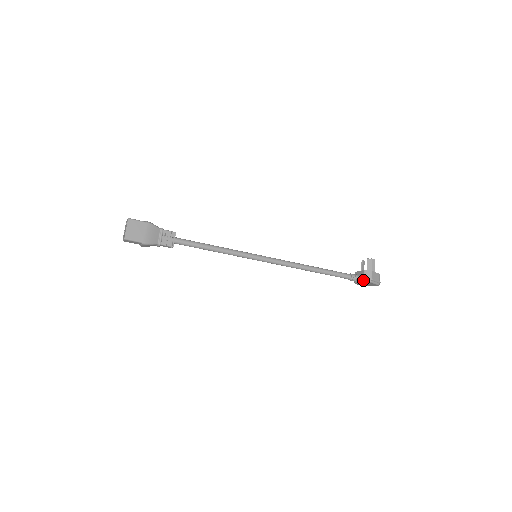
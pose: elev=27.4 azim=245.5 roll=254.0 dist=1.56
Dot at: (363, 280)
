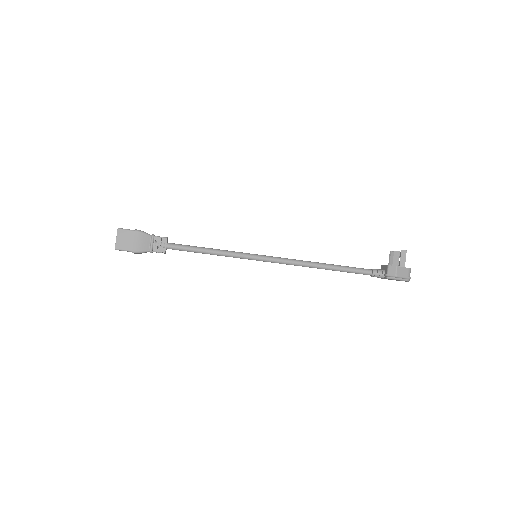
Dot at: (386, 277)
